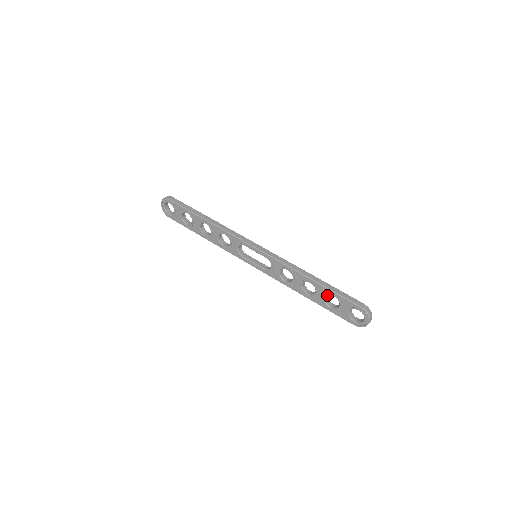
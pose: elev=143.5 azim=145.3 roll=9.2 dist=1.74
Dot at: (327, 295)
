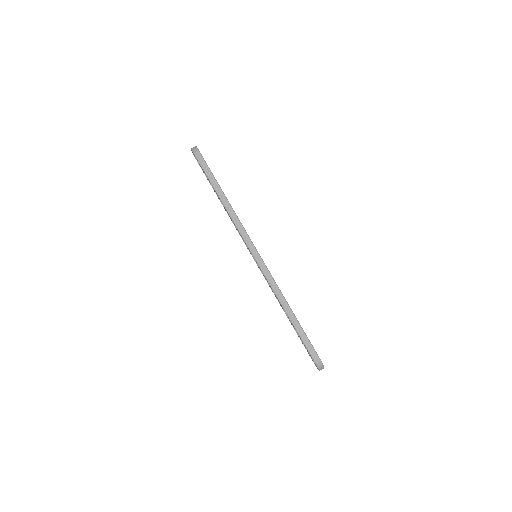
Dot at: (296, 331)
